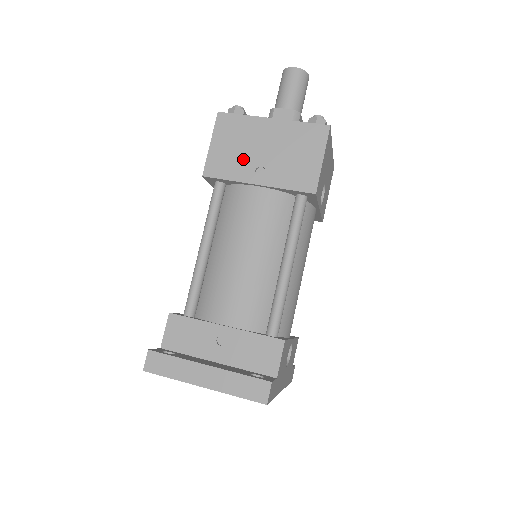
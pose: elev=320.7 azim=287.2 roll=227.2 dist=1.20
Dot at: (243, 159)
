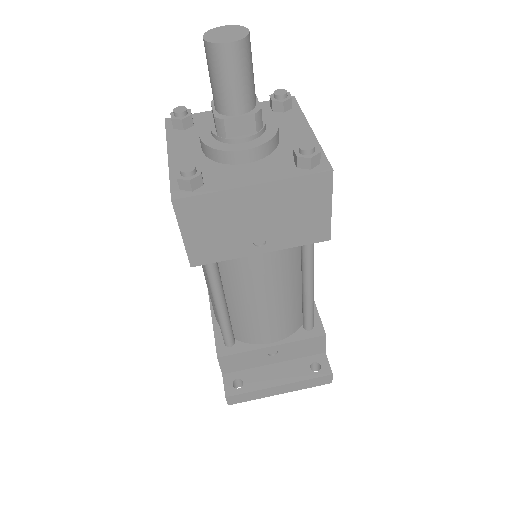
Dot at: (233, 238)
